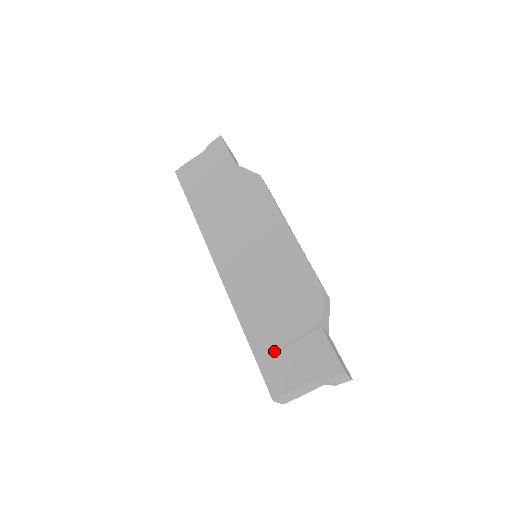
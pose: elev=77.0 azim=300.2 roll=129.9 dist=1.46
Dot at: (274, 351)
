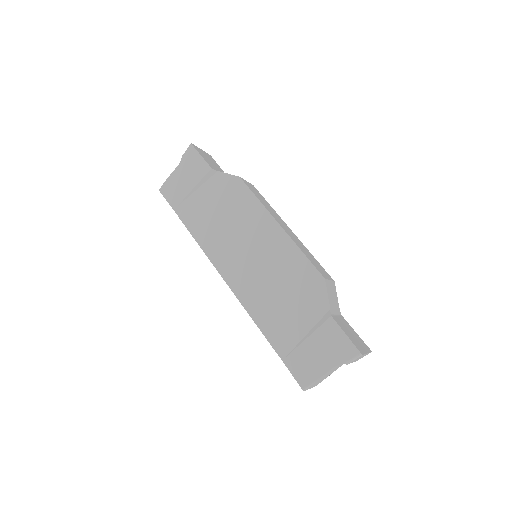
Dot at: (294, 346)
